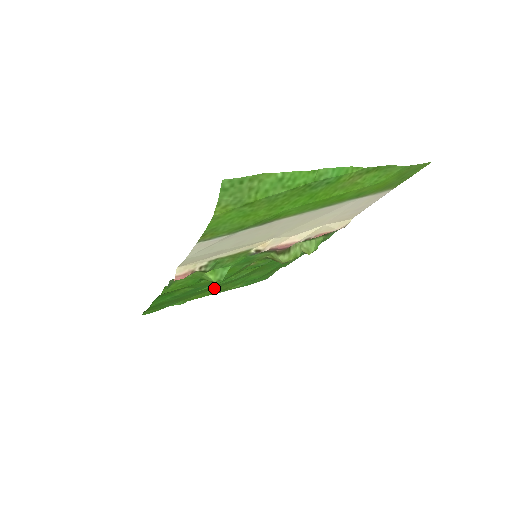
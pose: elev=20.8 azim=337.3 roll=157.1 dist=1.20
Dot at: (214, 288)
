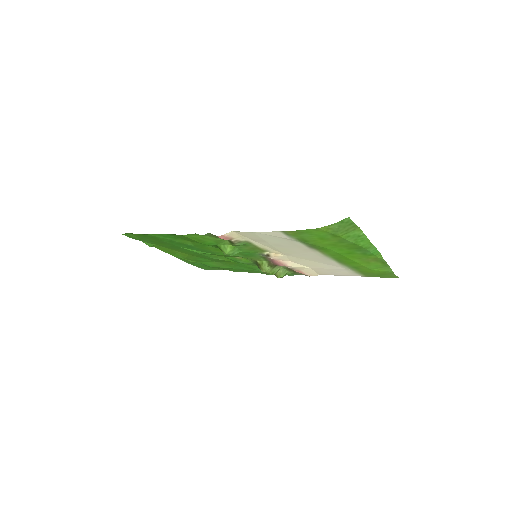
Dot at: (187, 253)
